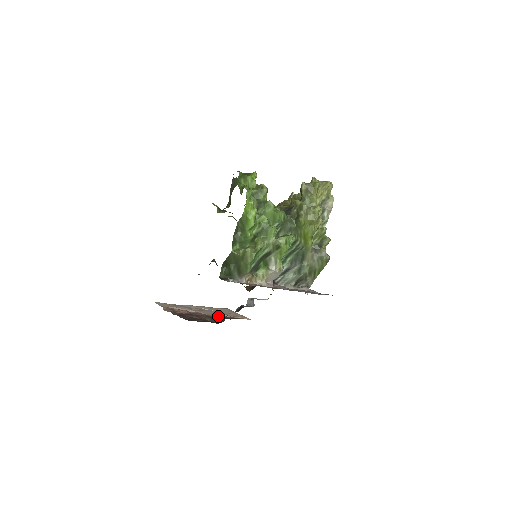
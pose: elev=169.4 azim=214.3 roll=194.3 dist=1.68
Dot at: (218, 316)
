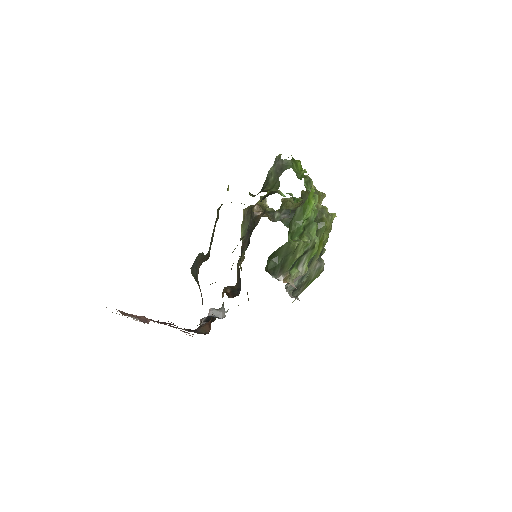
Dot at: (176, 328)
